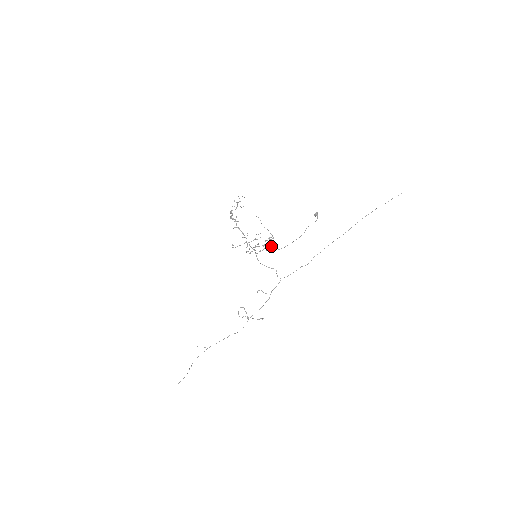
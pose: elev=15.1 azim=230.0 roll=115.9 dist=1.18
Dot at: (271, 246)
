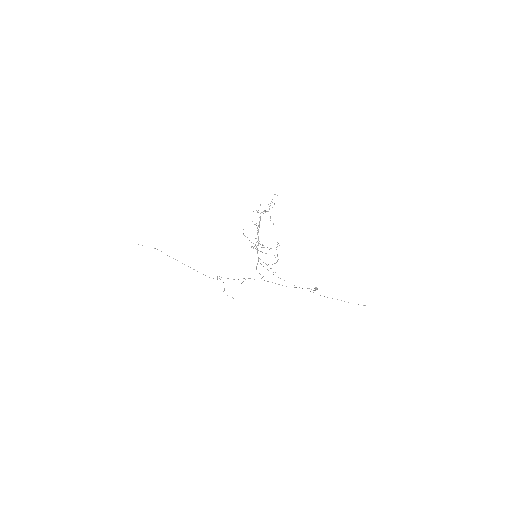
Dot at: occluded
